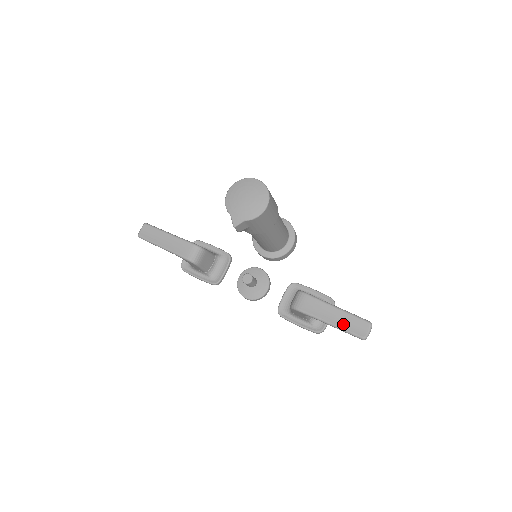
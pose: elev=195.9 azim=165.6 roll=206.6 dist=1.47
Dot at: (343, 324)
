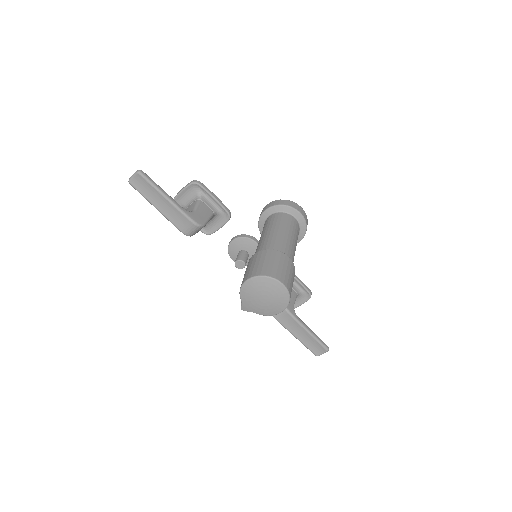
Dot at: (306, 342)
